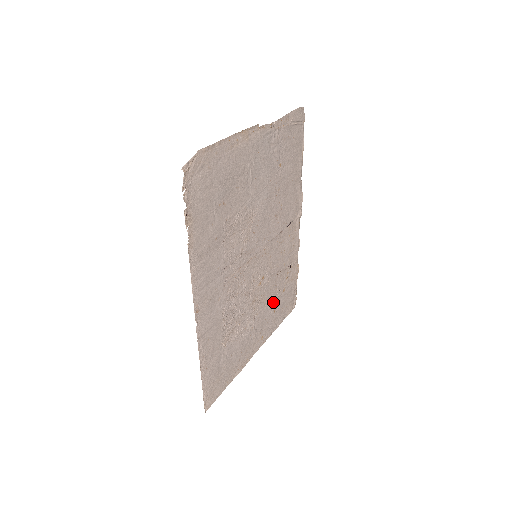
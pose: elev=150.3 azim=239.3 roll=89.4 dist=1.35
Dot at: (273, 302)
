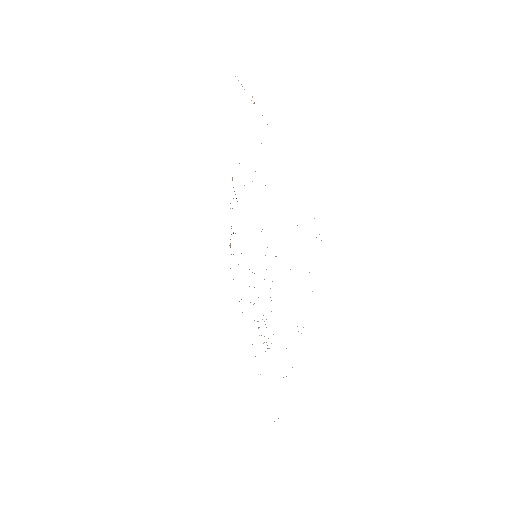
Dot at: occluded
